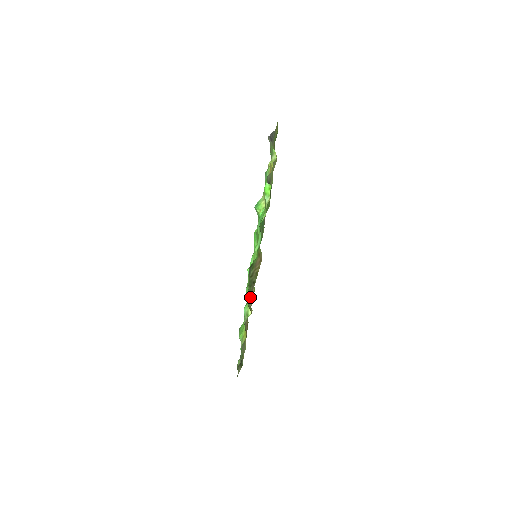
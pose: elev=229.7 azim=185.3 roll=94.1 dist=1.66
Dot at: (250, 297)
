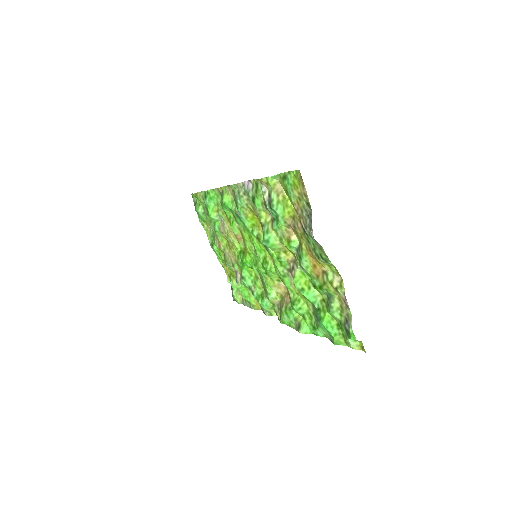
Dot at: (265, 296)
